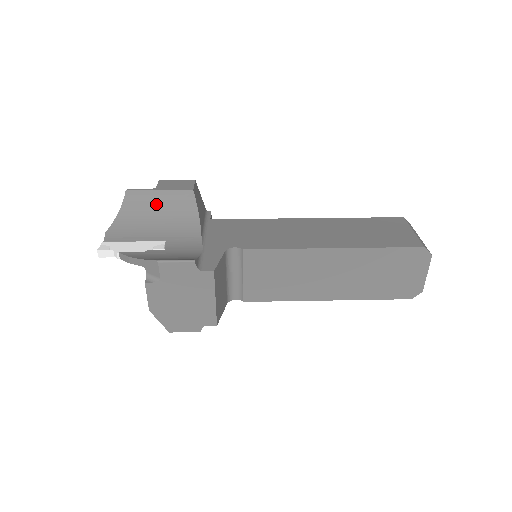
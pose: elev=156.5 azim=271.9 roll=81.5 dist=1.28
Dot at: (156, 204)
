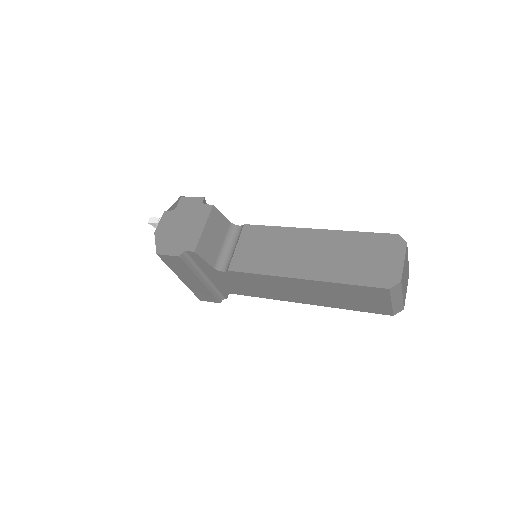
Dot at: occluded
